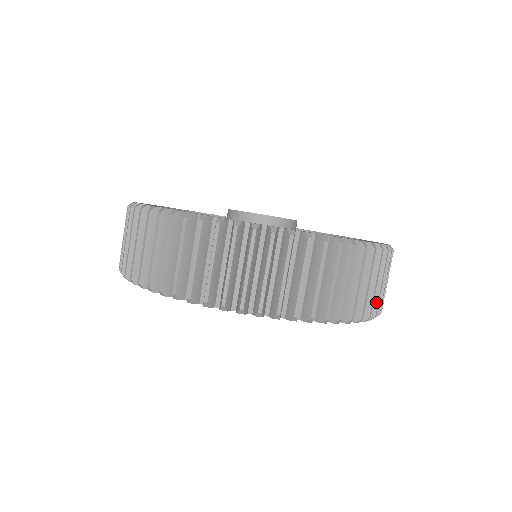
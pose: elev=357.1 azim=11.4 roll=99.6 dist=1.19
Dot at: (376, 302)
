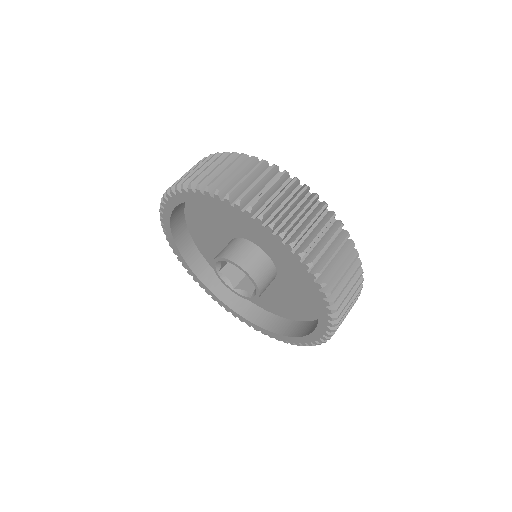
Dot at: (342, 308)
